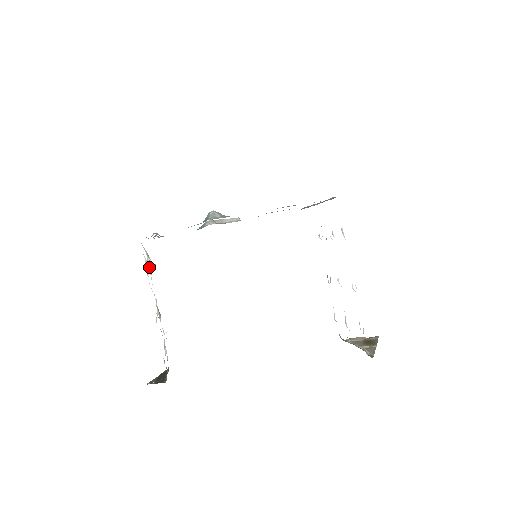
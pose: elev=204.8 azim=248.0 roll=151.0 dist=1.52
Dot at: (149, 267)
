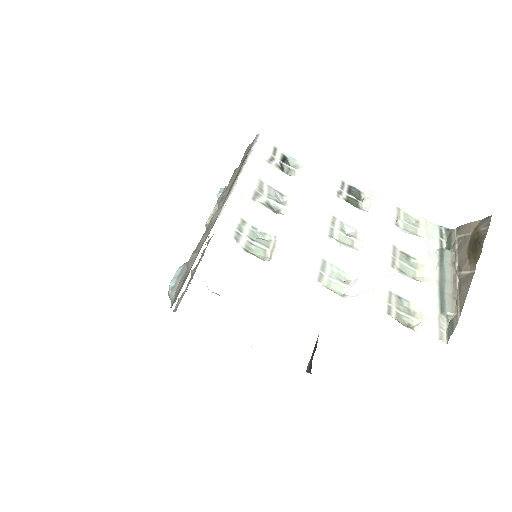
Dot at: occluded
